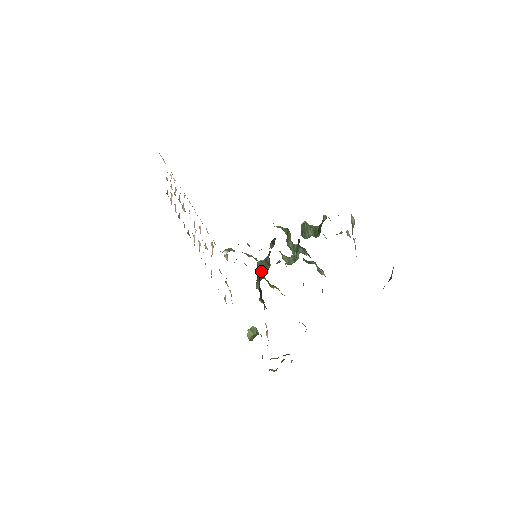
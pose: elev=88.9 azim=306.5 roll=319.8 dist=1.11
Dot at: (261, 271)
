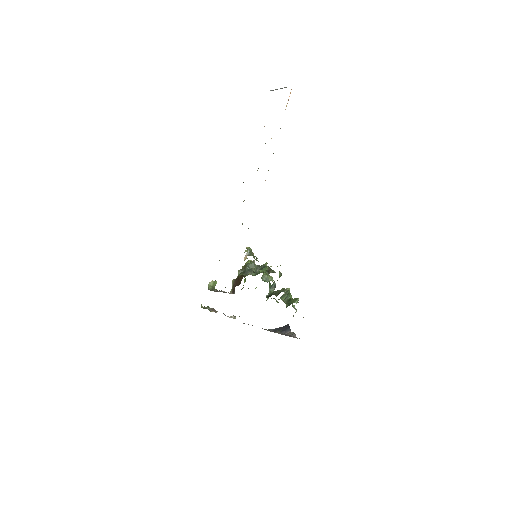
Dot at: (249, 269)
